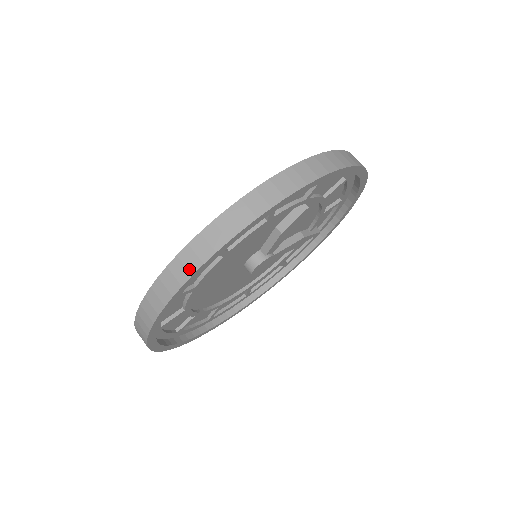
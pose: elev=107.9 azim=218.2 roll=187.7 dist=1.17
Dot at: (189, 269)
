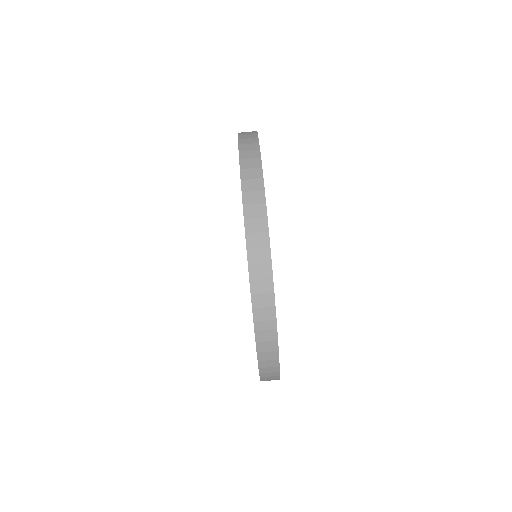
Dot at: occluded
